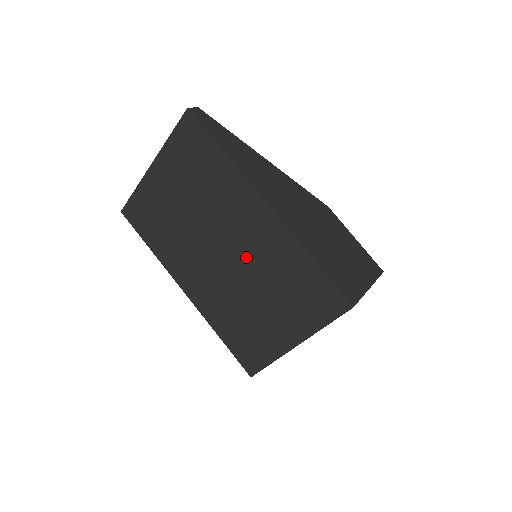
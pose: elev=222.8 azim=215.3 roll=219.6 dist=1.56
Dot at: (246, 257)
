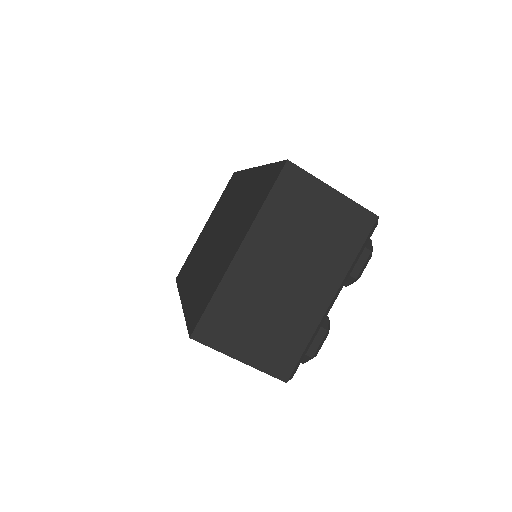
Dot at: (230, 218)
